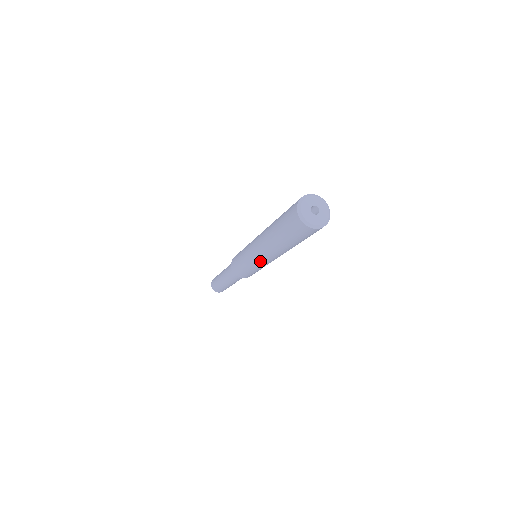
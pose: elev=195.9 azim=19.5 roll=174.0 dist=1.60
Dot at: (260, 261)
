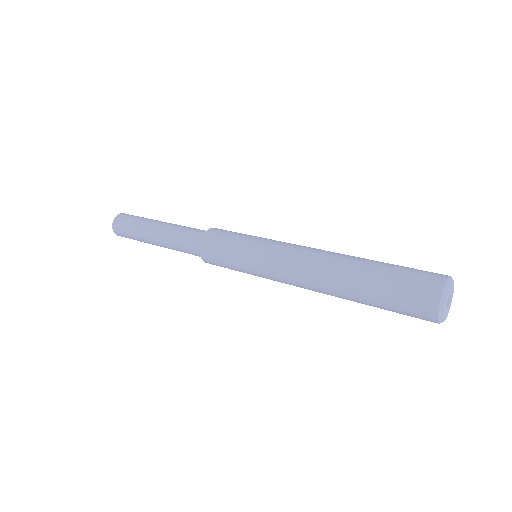
Dot at: occluded
